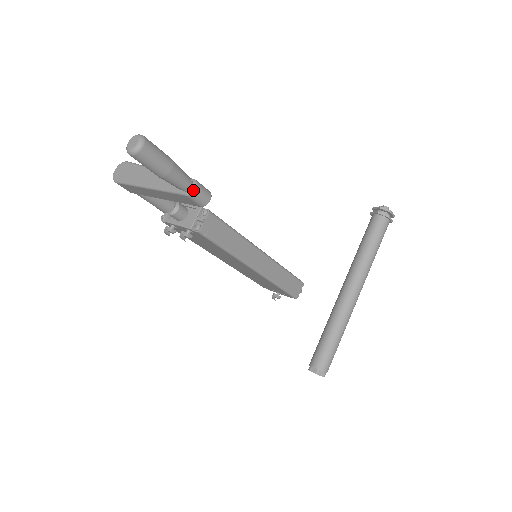
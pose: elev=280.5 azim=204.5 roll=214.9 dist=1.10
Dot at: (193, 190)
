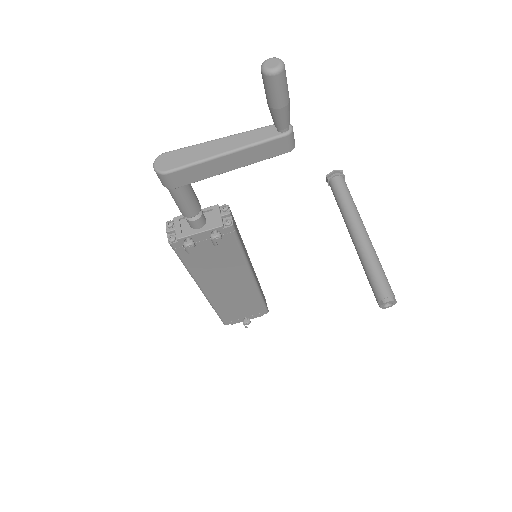
Dot at: (292, 128)
